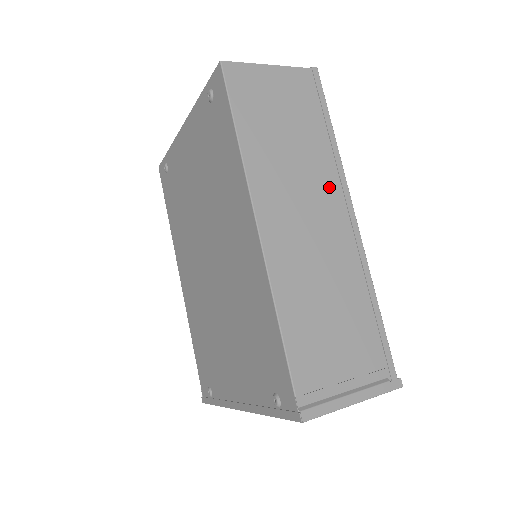
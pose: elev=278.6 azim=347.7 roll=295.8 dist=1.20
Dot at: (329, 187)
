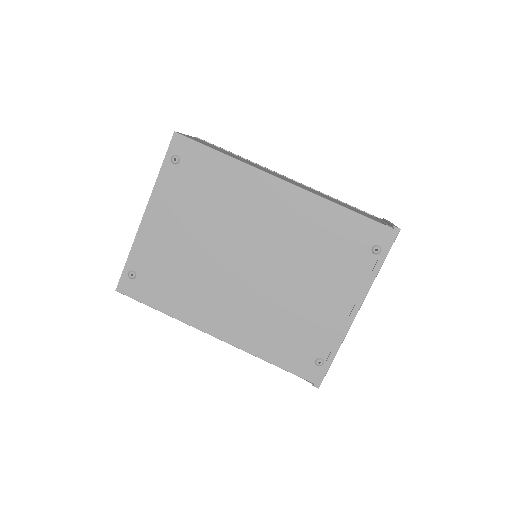
Dot at: (269, 170)
